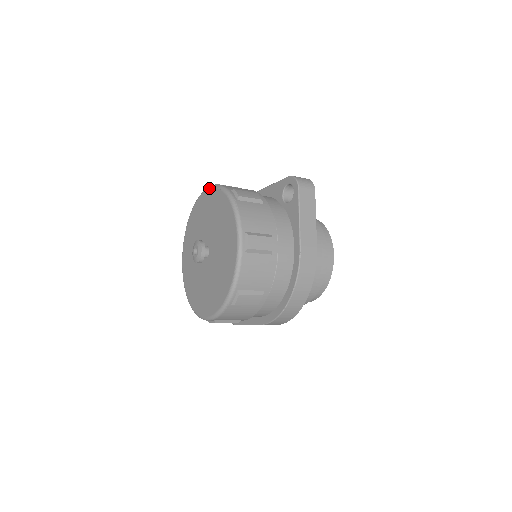
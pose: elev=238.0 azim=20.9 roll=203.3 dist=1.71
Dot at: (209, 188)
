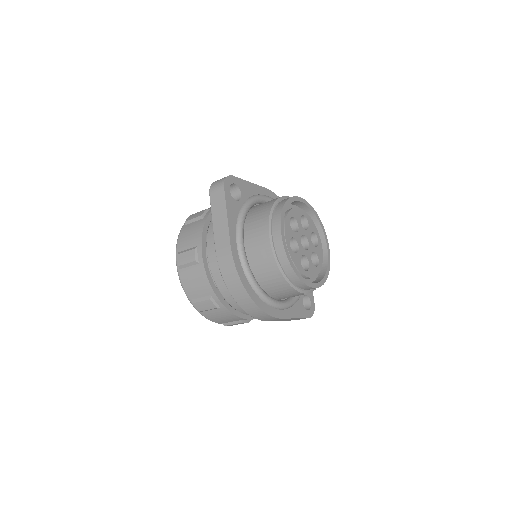
Dot at: occluded
